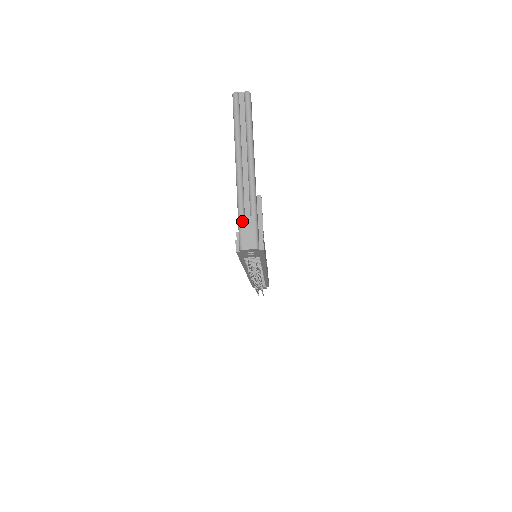
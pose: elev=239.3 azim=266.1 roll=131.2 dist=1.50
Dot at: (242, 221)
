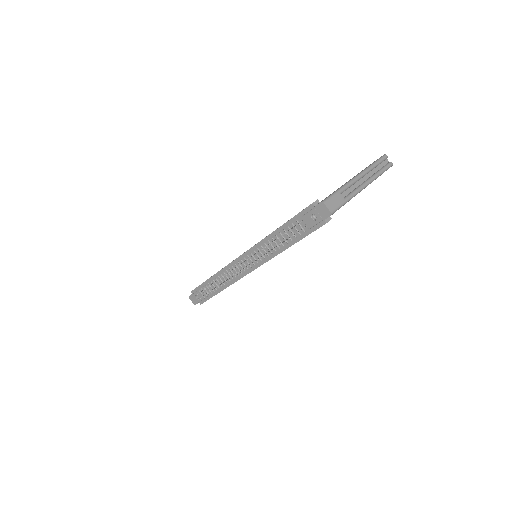
Dot at: (337, 194)
